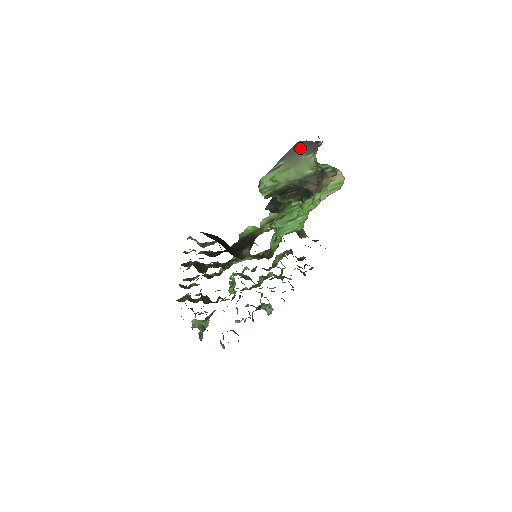
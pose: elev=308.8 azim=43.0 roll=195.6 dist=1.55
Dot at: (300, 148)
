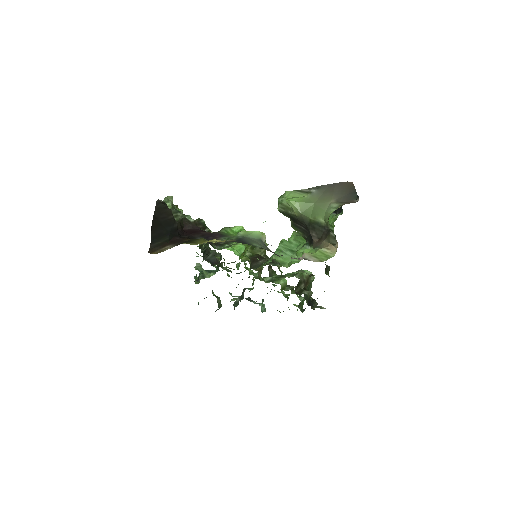
Dot at: (341, 190)
